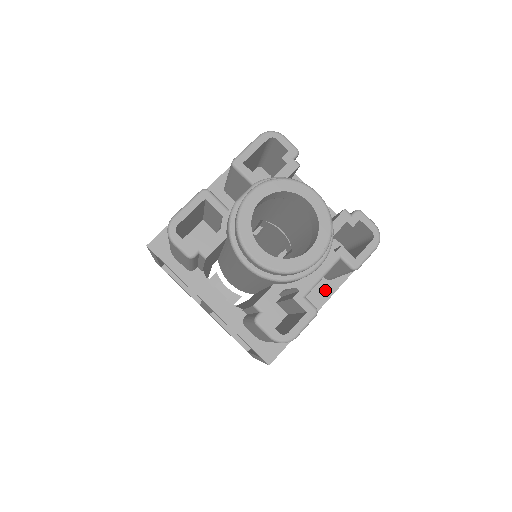
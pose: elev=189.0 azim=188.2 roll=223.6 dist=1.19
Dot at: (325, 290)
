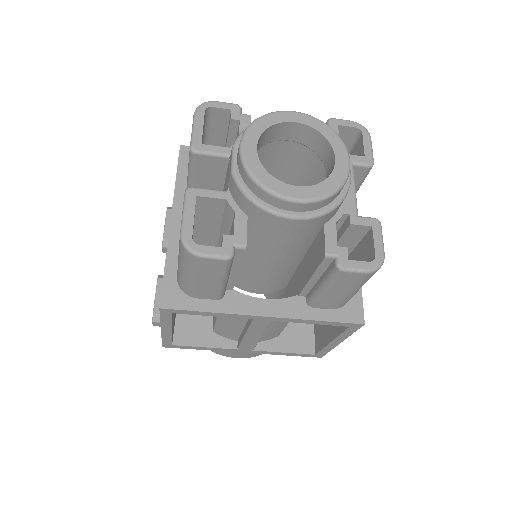
Dot at: occluded
